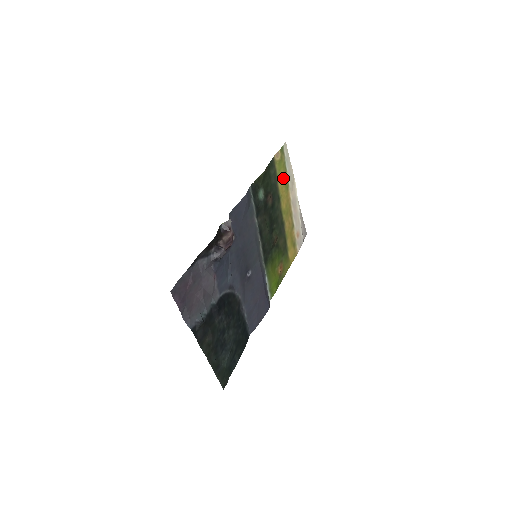
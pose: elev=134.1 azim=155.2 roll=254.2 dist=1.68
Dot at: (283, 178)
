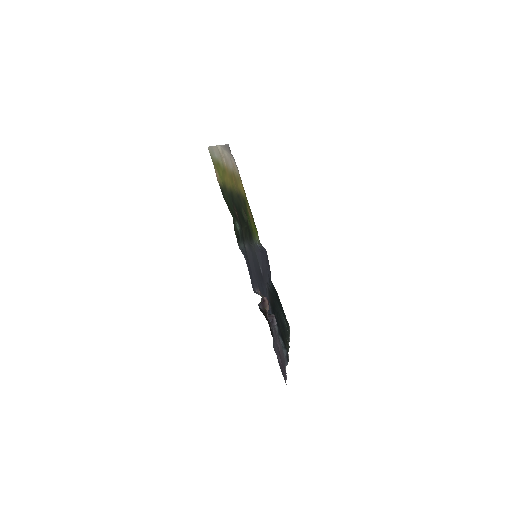
Dot at: (222, 173)
